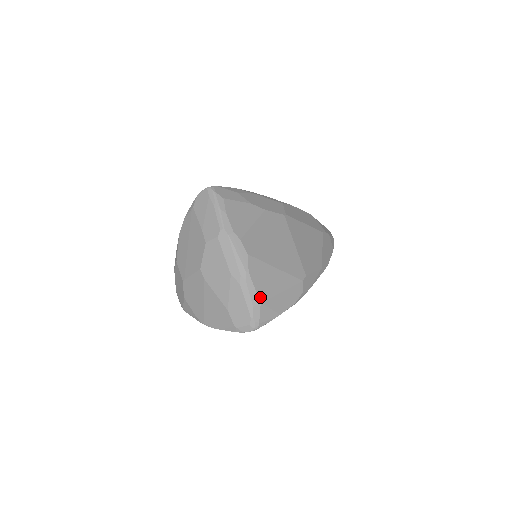
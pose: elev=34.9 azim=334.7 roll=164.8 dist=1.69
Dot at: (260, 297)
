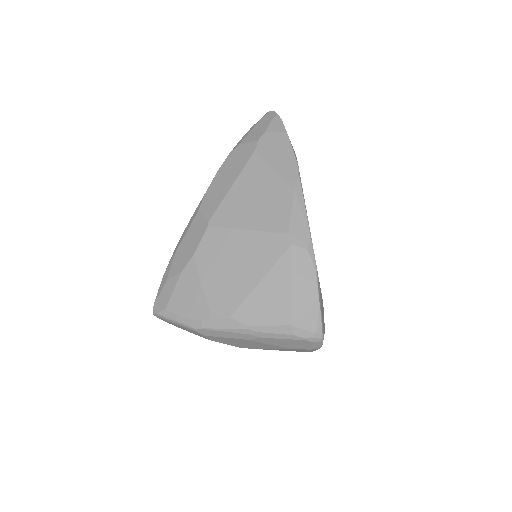
Dot at: (284, 323)
